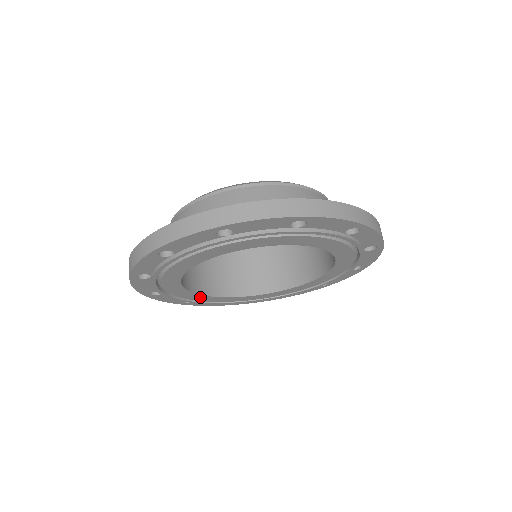
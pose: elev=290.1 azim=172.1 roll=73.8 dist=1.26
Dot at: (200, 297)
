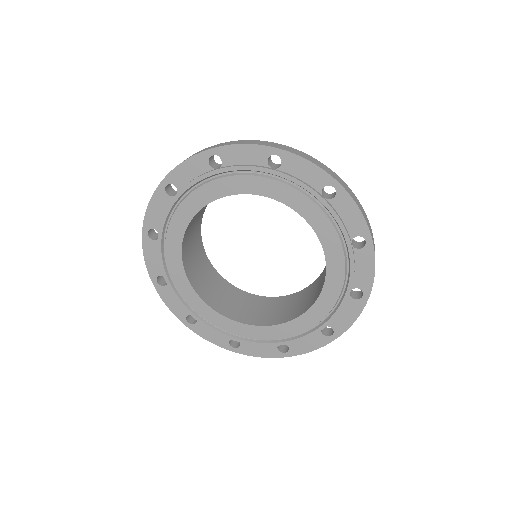
Dot at: (233, 325)
